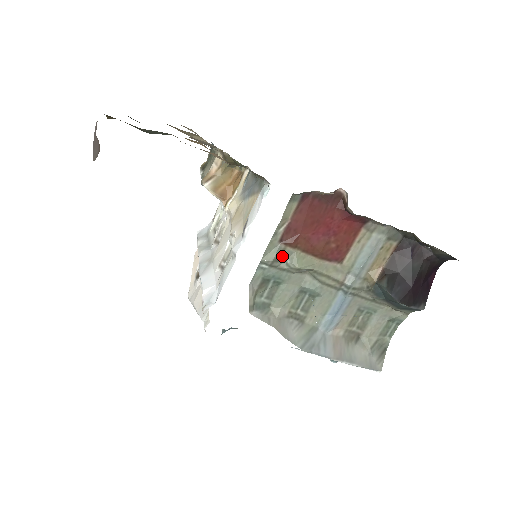
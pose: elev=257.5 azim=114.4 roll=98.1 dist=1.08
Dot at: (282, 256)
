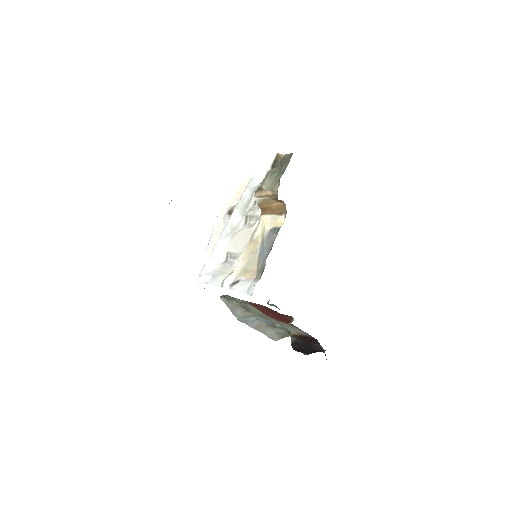
Dot at: (246, 303)
